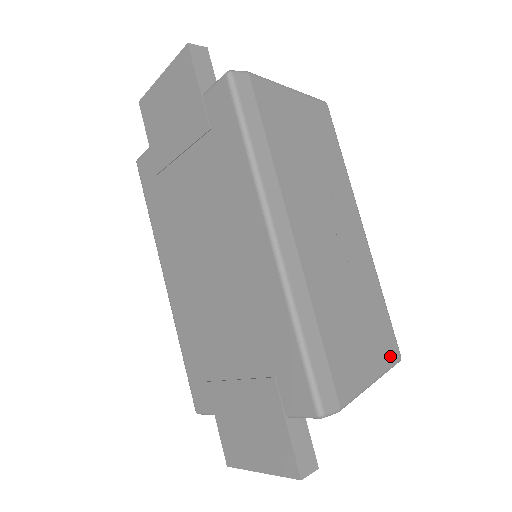
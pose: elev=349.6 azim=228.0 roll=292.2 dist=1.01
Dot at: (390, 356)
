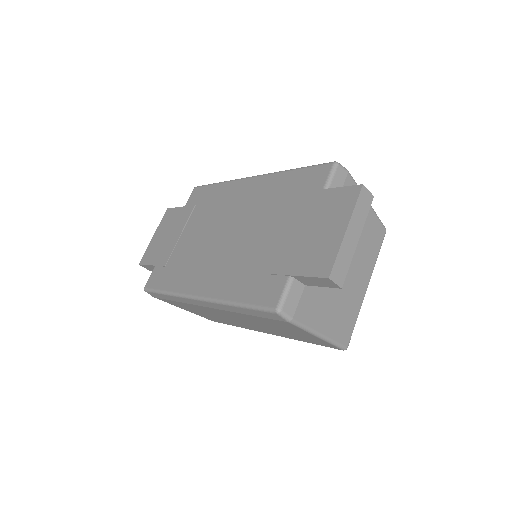
Dot at: occluded
